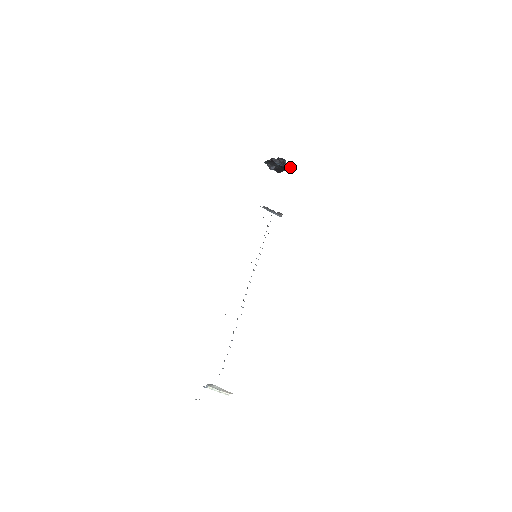
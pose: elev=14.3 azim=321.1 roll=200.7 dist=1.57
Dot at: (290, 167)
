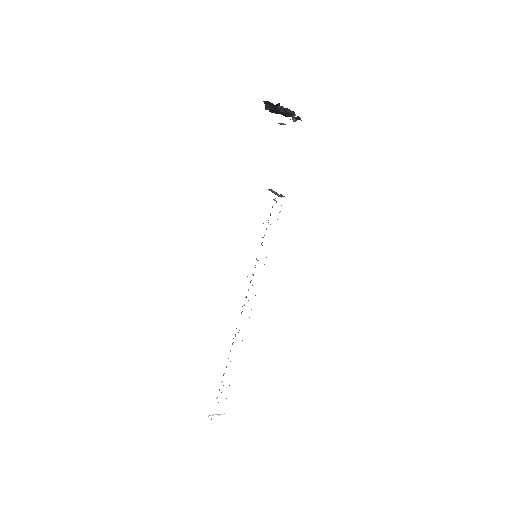
Dot at: occluded
